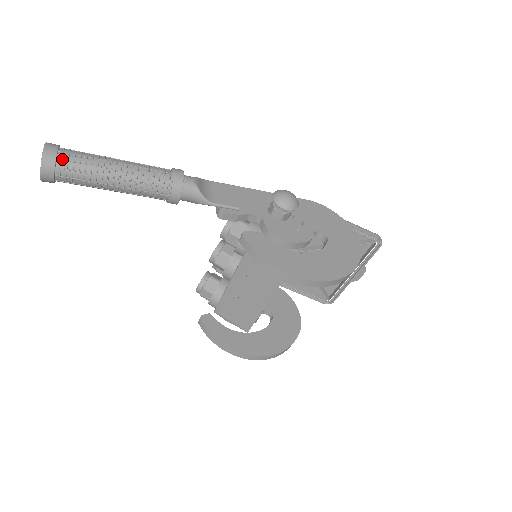
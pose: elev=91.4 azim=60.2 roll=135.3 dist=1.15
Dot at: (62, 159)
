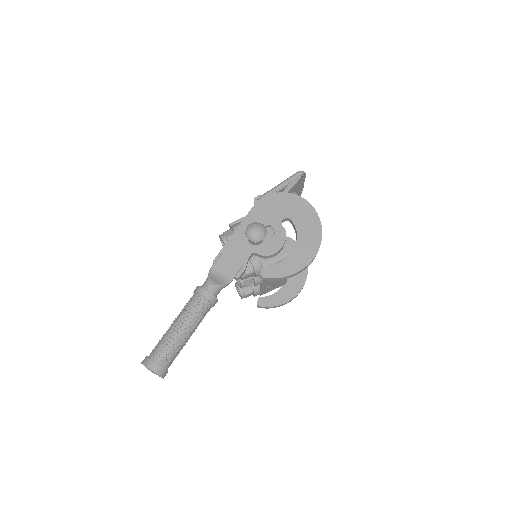
Dot at: (163, 362)
